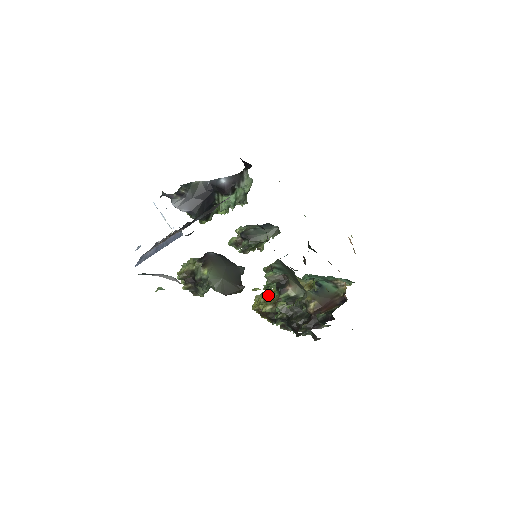
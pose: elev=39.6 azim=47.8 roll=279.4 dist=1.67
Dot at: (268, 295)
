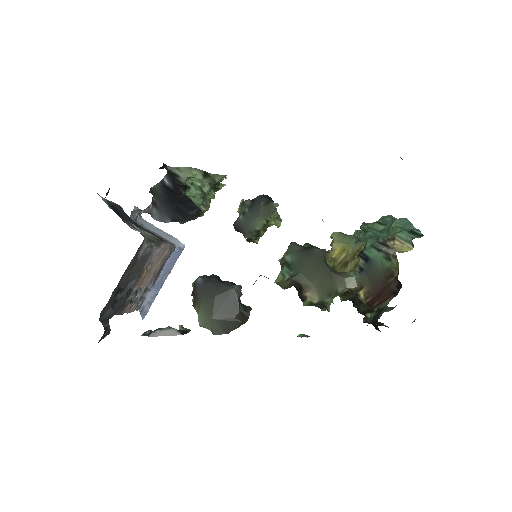
Dot at: occluded
